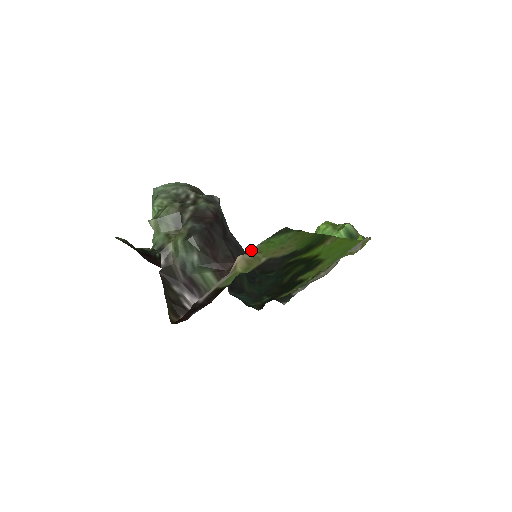
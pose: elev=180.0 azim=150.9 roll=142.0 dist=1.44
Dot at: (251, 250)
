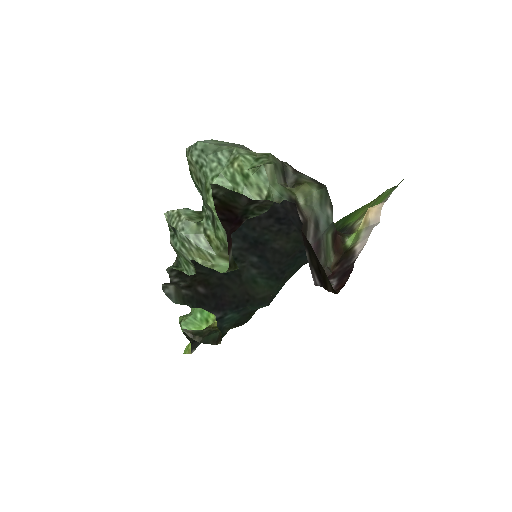
Dot at: (388, 197)
